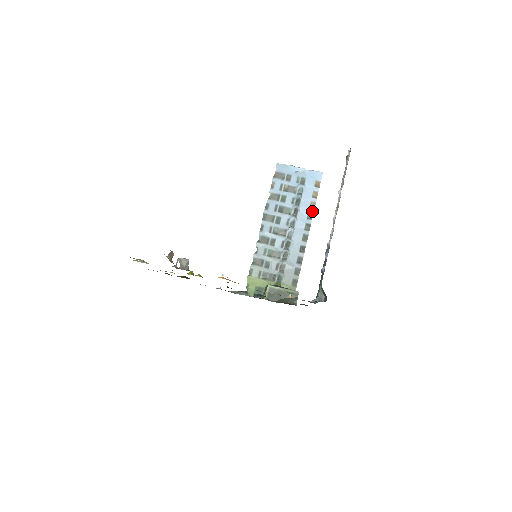
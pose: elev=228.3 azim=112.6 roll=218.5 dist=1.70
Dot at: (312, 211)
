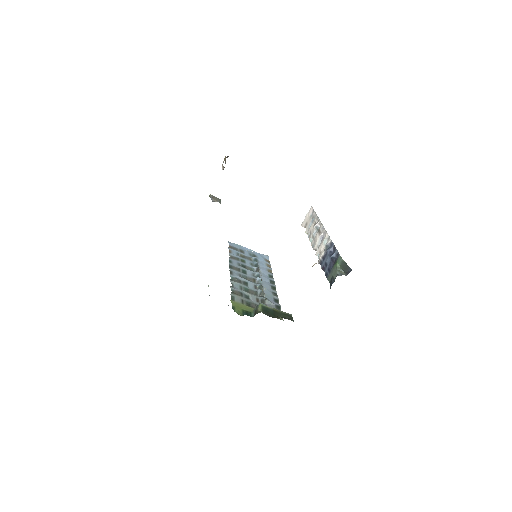
Dot at: (271, 274)
